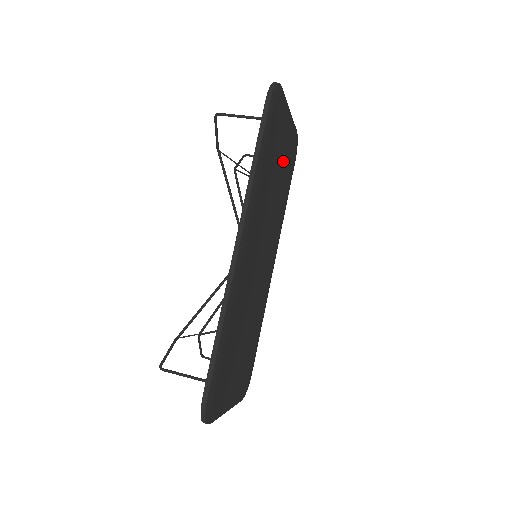
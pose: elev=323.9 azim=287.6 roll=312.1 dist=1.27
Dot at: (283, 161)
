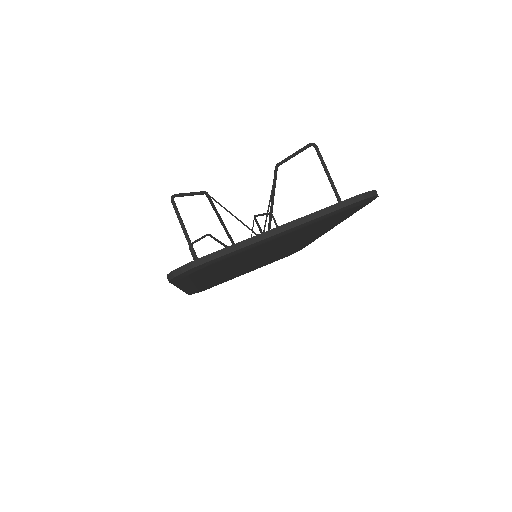
Dot at: (286, 239)
